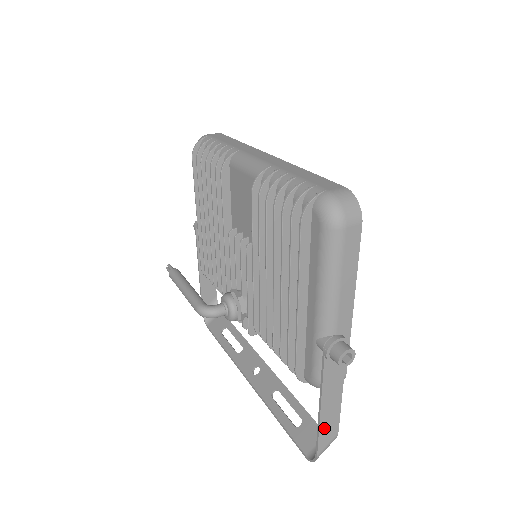
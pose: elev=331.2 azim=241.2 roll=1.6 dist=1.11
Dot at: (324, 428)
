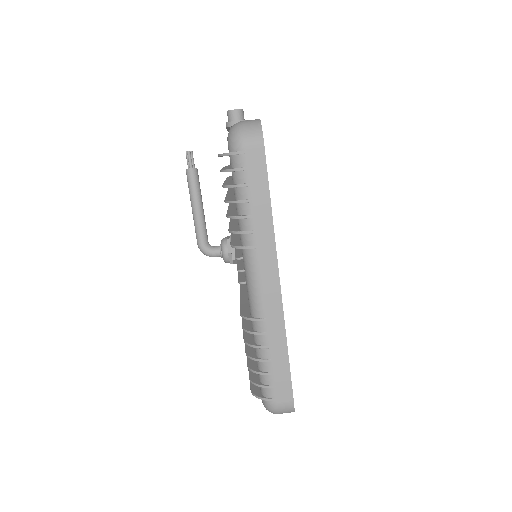
Dot at: occluded
